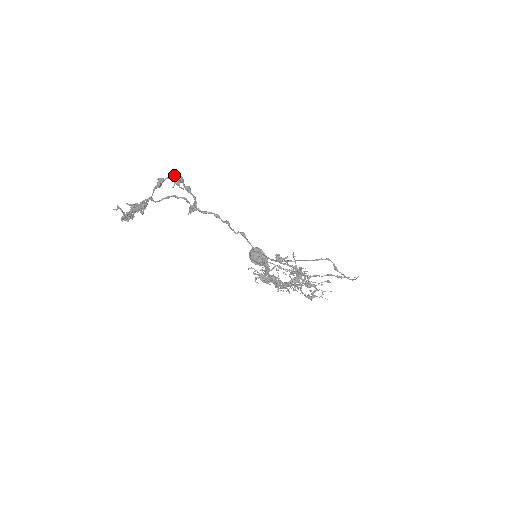
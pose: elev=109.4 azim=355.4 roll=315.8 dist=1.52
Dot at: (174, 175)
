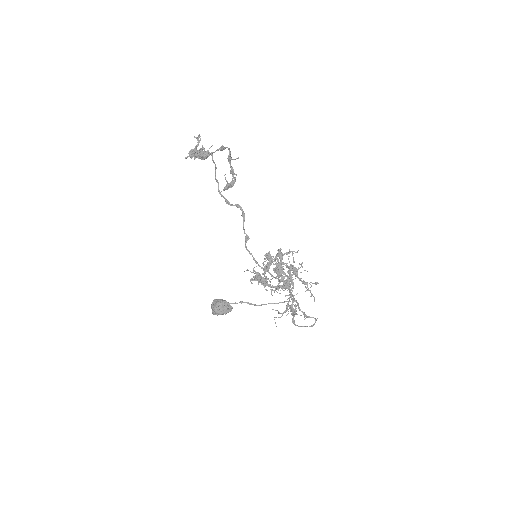
Dot at: (230, 151)
